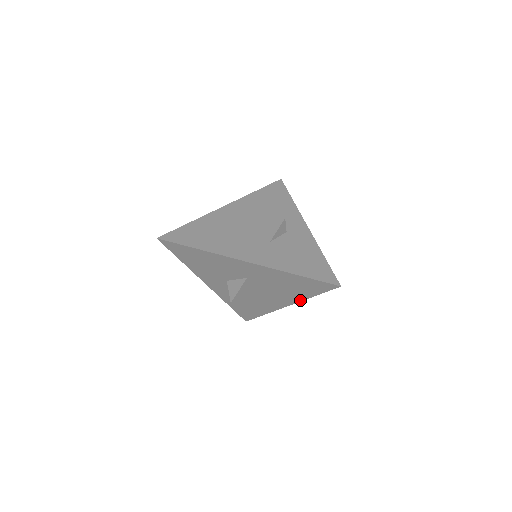
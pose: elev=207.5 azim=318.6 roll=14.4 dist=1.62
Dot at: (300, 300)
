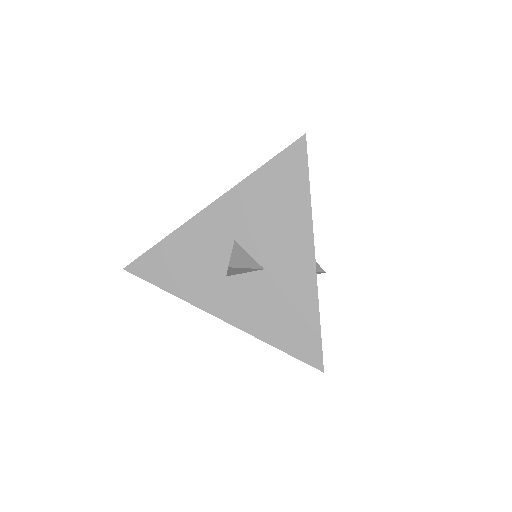
Dot at: (309, 218)
